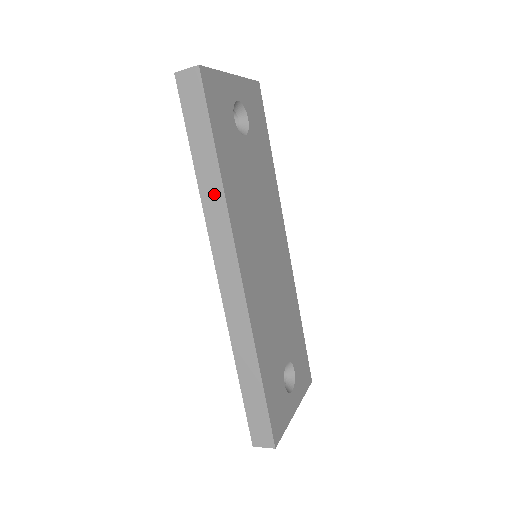
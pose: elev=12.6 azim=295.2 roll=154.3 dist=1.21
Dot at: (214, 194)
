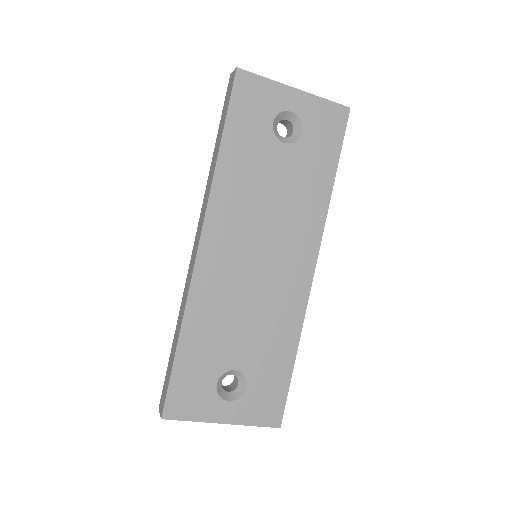
Dot at: (212, 173)
